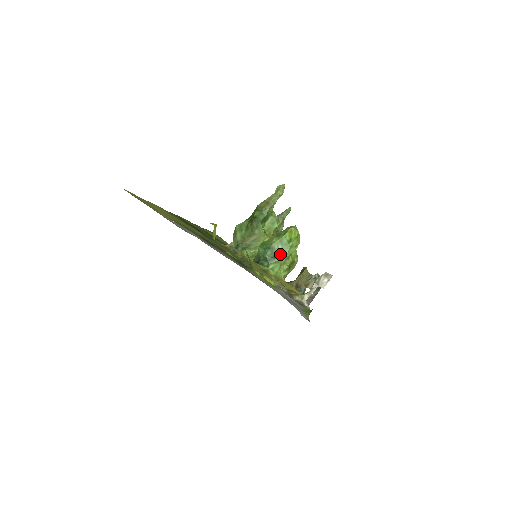
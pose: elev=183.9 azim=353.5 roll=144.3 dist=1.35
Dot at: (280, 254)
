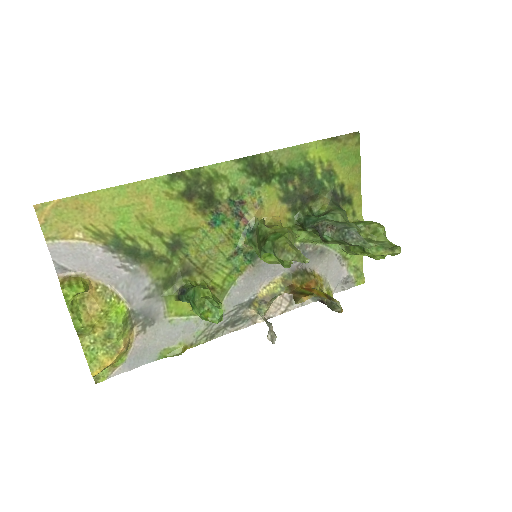
Dot at: (197, 311)
